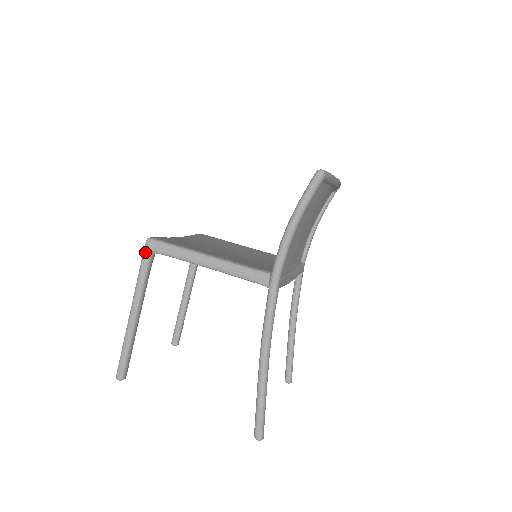
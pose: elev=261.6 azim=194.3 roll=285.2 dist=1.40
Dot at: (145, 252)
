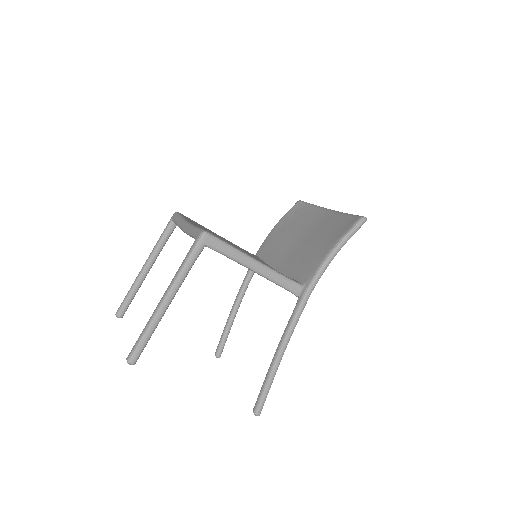
Dot at: (199, 245)
